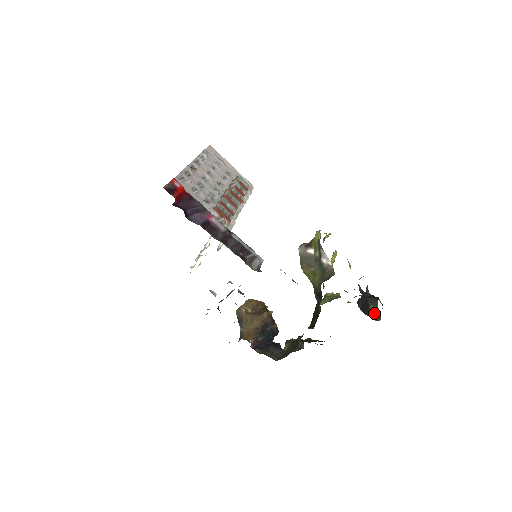
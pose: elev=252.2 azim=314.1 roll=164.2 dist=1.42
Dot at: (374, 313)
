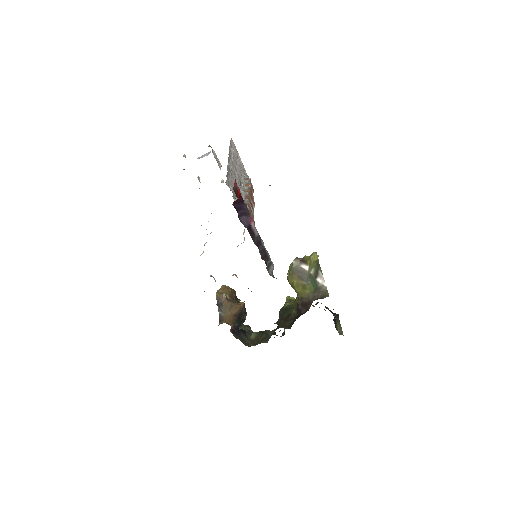
Dot at: (338, 328)
